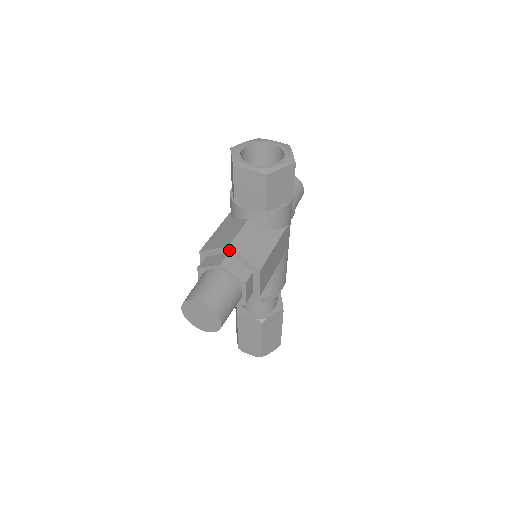
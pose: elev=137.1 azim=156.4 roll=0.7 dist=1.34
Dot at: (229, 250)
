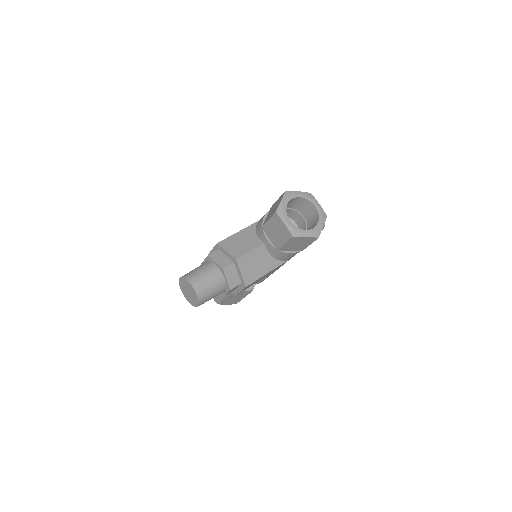
Dot at: (235, 261)
